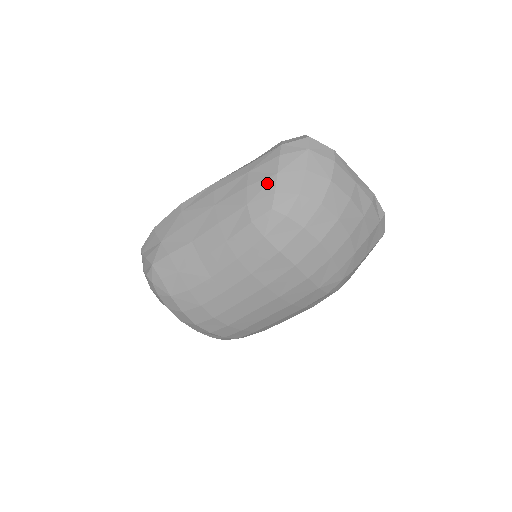
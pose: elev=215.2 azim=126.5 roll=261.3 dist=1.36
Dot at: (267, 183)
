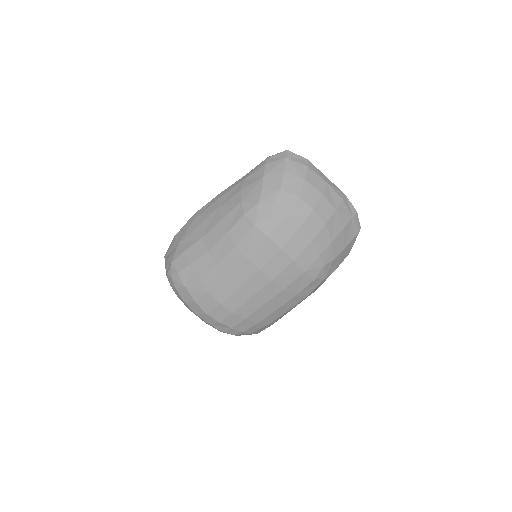
Dot at: (256, 185)
